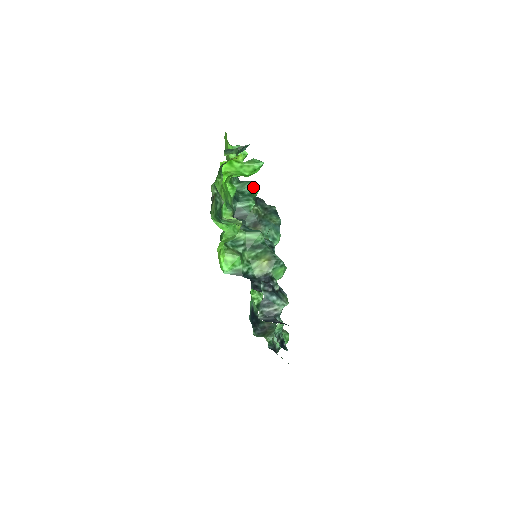
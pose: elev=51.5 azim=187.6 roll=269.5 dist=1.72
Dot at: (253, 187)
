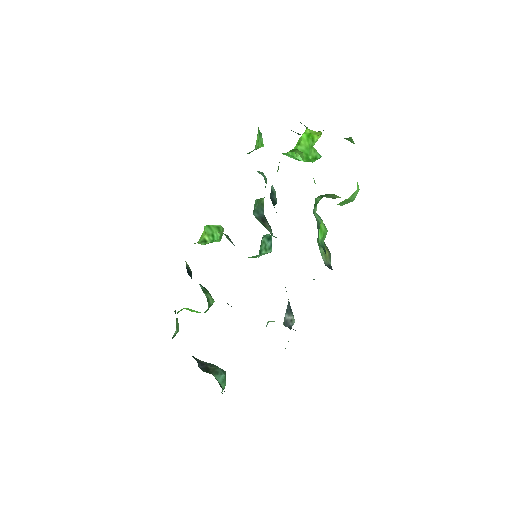
Dot at: (266, 181)
